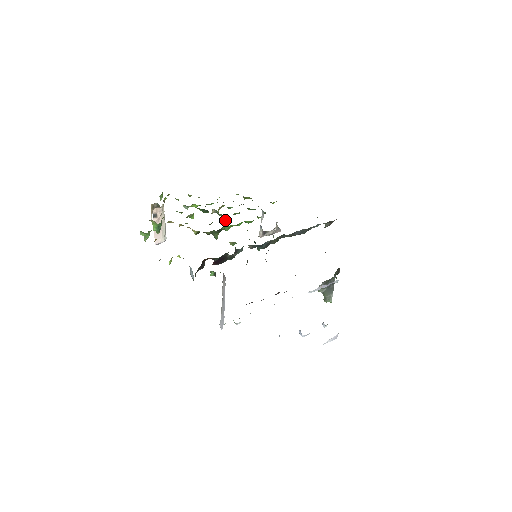
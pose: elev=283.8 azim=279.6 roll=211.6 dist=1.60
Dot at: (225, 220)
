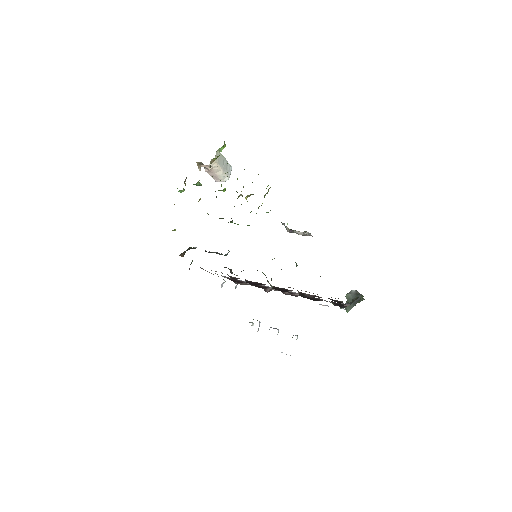
Dot at: occluded
